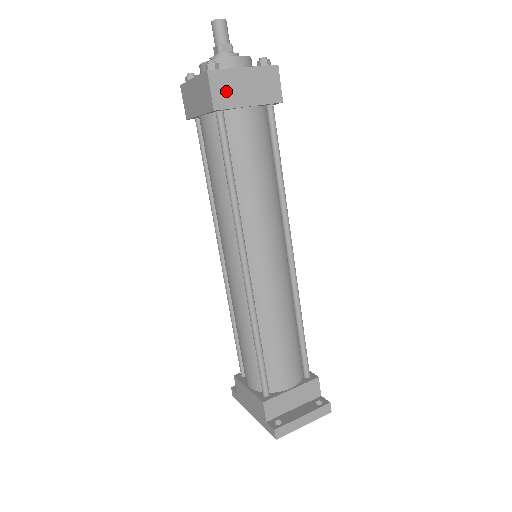
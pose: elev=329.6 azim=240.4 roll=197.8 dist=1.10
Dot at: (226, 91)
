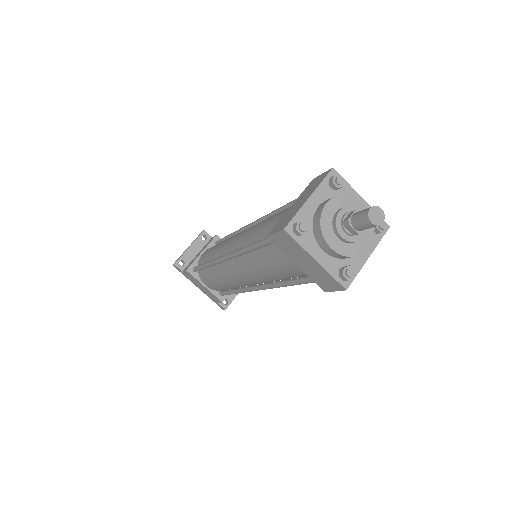
Dot at: occluded
